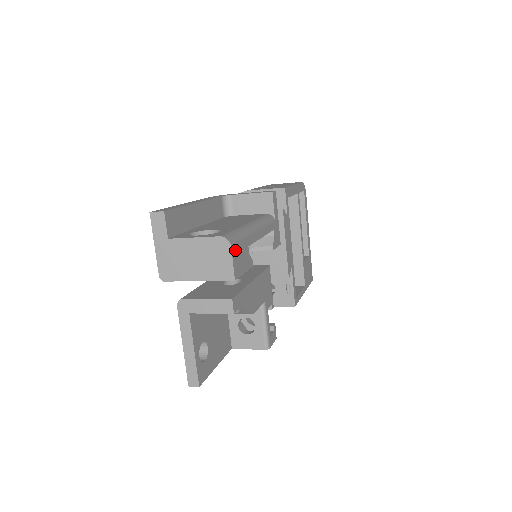
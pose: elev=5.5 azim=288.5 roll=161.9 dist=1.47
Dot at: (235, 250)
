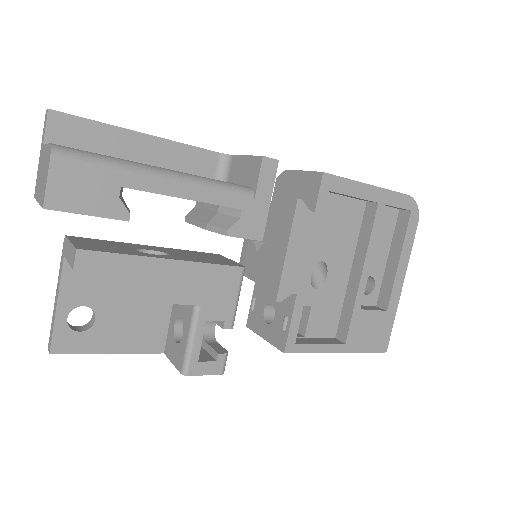
Dot at: (65, 170)
